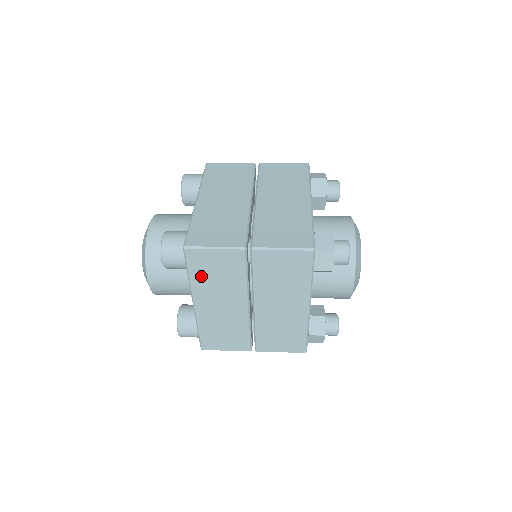
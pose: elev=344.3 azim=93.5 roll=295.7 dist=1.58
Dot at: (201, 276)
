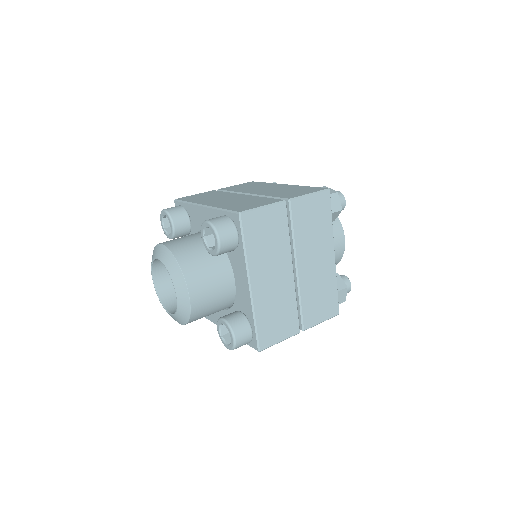
Dot at: occluded
